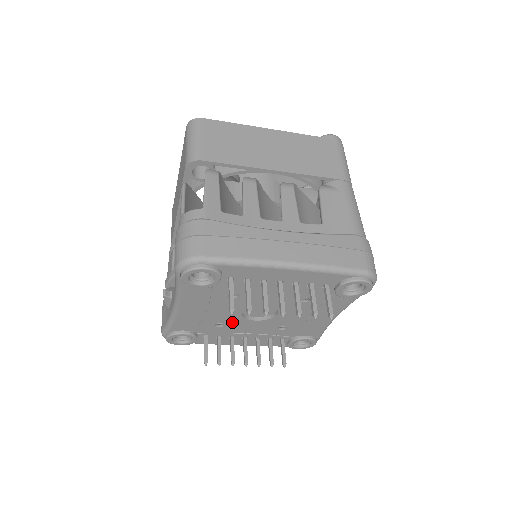
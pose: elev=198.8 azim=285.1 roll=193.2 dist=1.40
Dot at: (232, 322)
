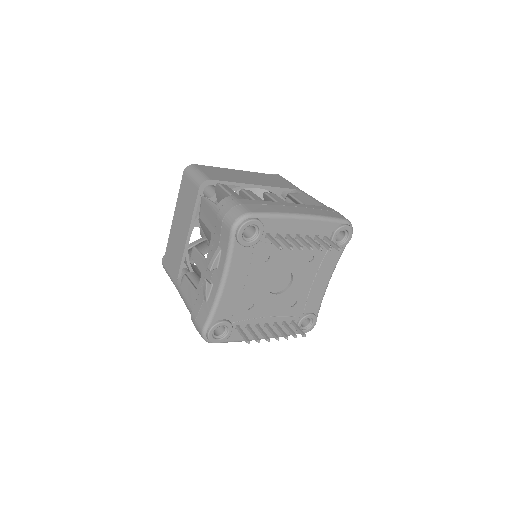
Dot at: (260, 300)
